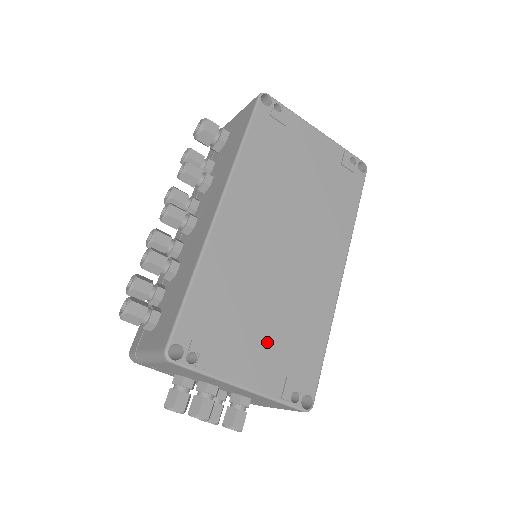
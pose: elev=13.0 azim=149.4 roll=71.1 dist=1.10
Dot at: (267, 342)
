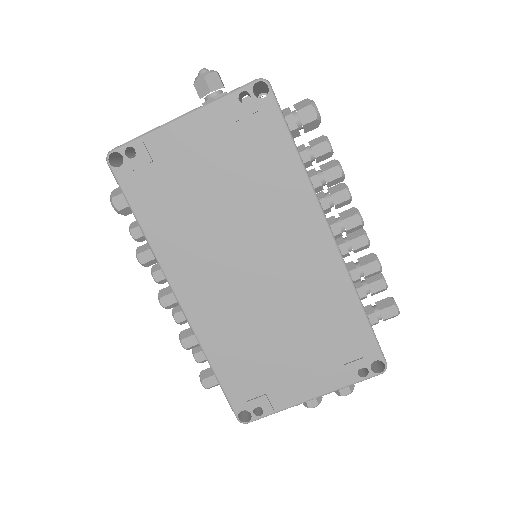
Dot at: (305, 356)
